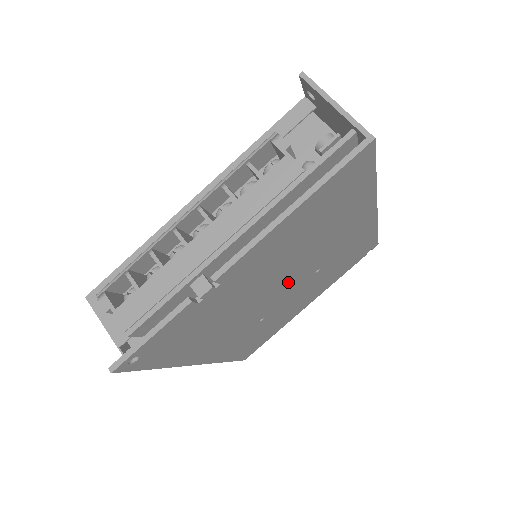
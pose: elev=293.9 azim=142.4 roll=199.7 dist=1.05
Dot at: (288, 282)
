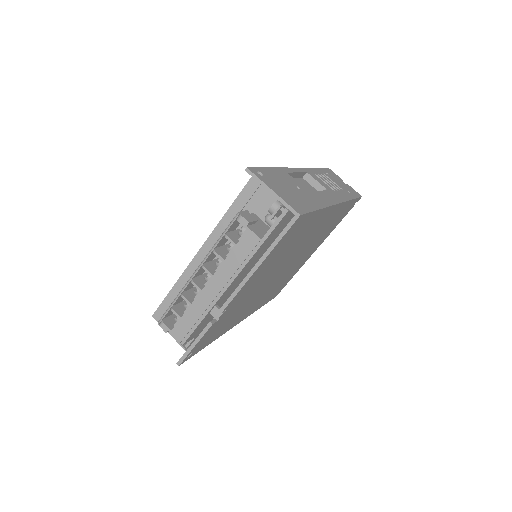
Dot at: (283, 267)
